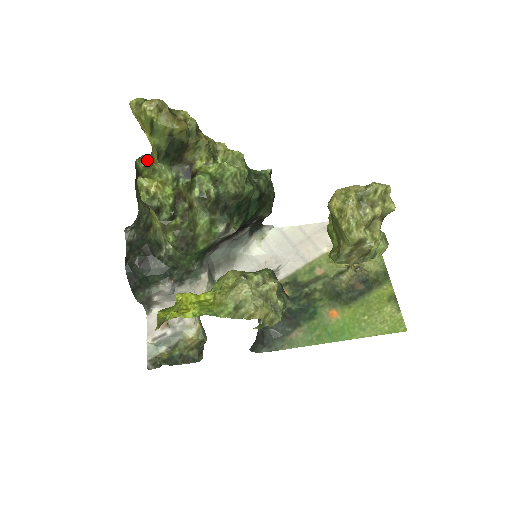
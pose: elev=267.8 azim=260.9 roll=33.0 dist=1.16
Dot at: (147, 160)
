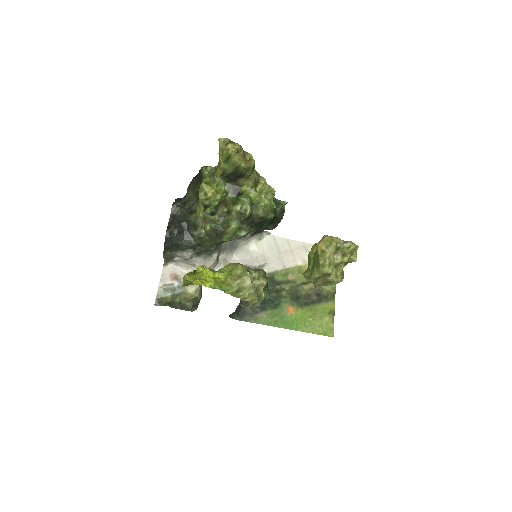
Dot at: (211, 170)
